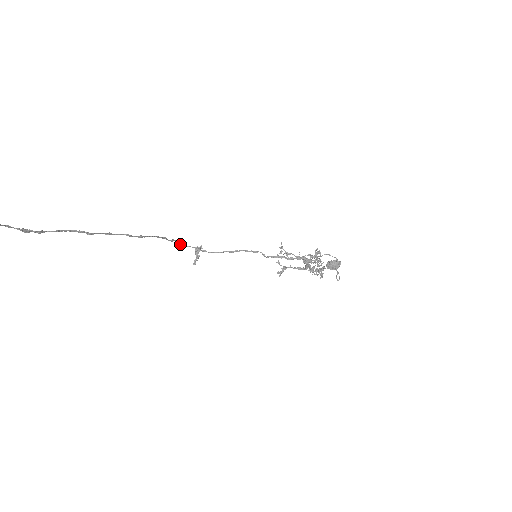
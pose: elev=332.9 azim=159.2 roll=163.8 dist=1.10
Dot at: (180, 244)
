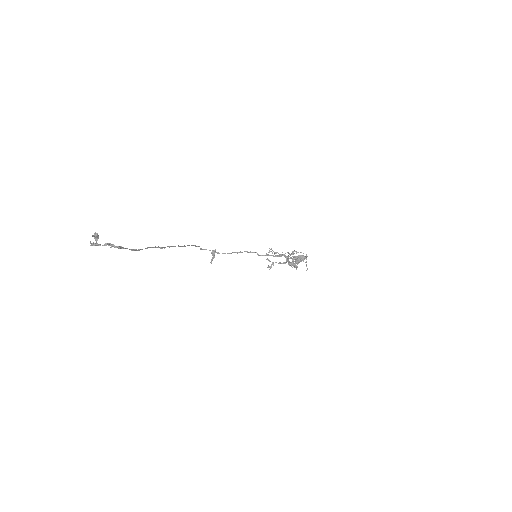
Dot at: (201, 248)
